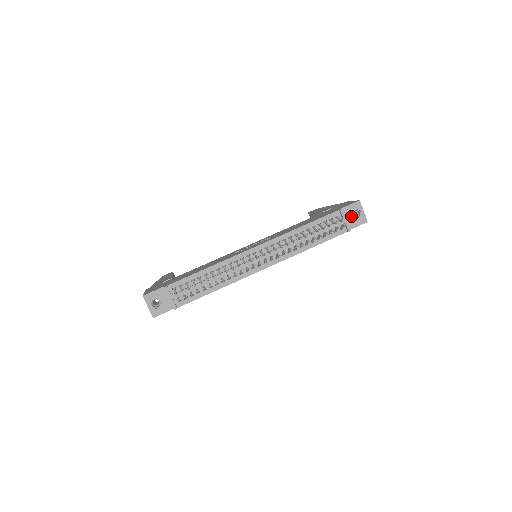
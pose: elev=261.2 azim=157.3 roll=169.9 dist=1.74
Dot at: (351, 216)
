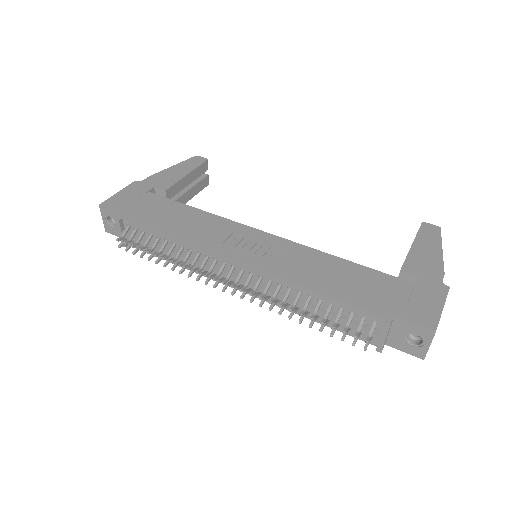
Dot at: (403, 335)
